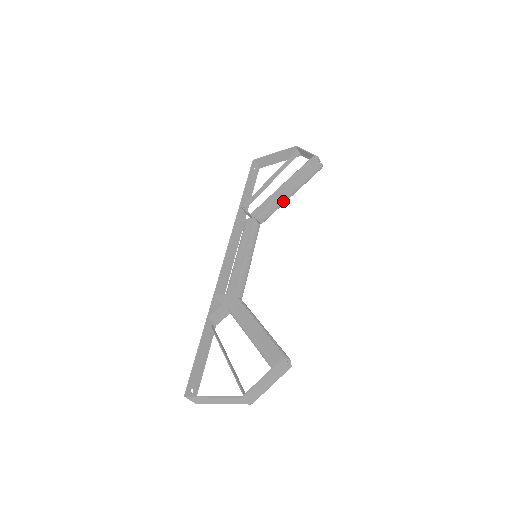
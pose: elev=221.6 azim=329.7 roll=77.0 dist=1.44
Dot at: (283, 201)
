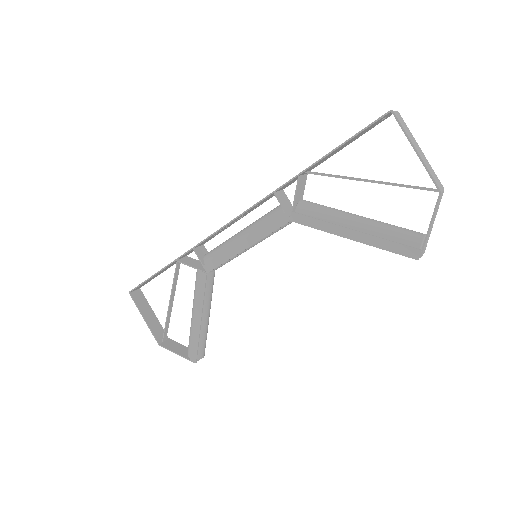
Dot at: occluded
